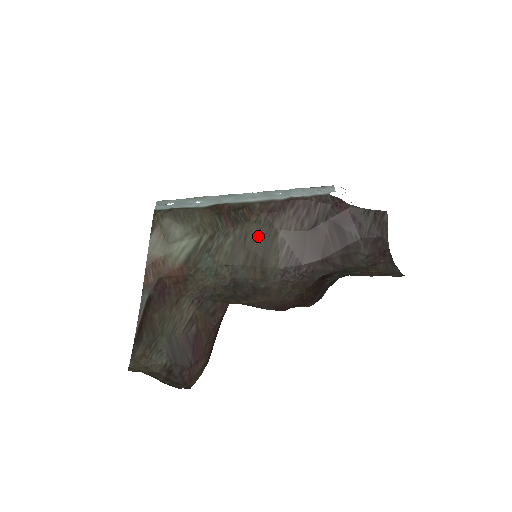
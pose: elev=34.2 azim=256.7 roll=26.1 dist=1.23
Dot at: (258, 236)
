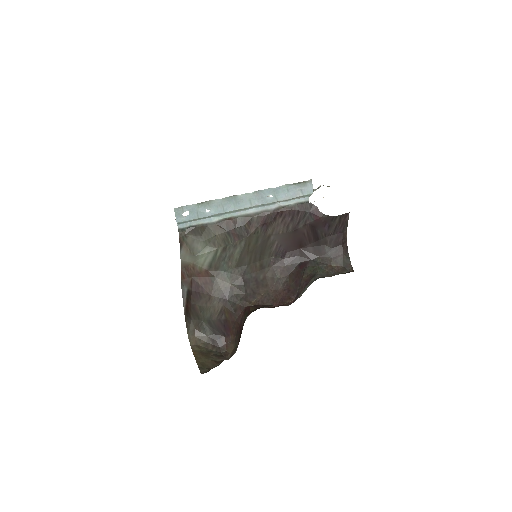
Dot at: (257, 243)
